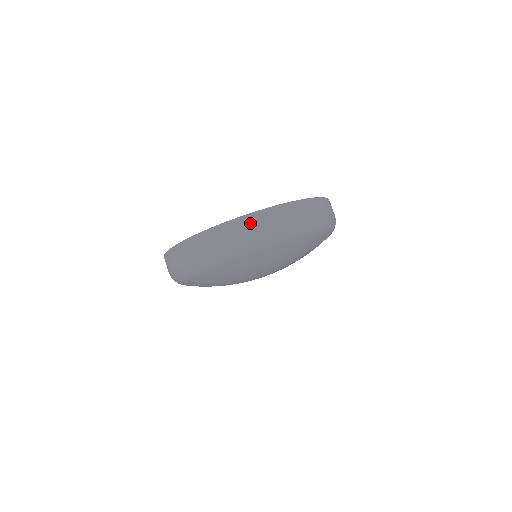
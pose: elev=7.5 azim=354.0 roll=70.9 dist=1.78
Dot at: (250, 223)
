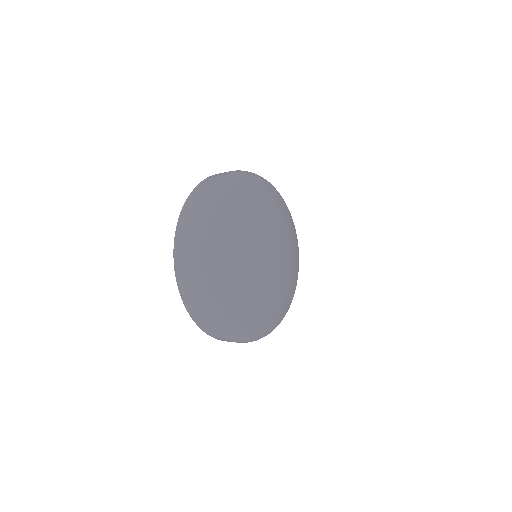
Dot at: (190, 204)
